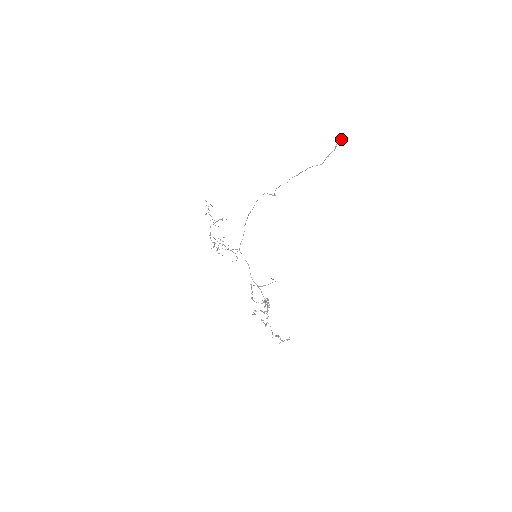
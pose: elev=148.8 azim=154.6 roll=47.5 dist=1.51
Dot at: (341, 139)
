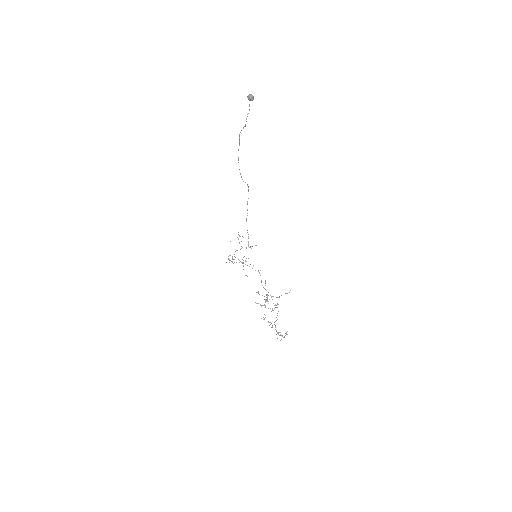
Dot at: (250, 97)
